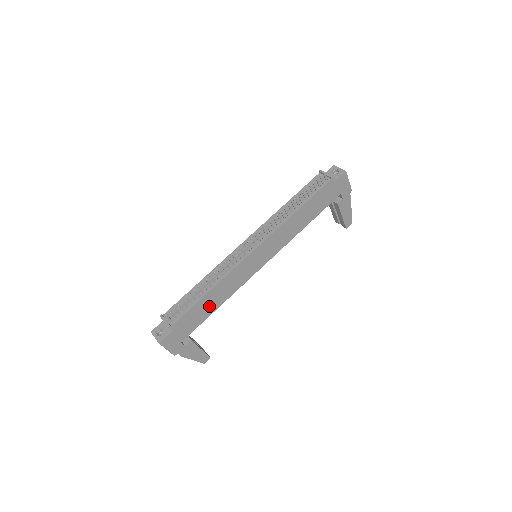
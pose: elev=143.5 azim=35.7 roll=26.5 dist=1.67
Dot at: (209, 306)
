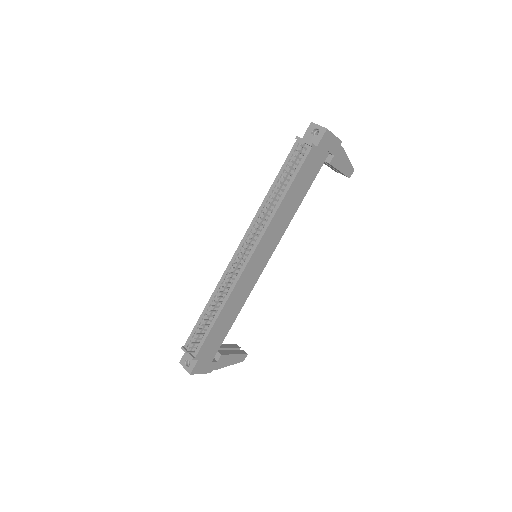
Dot at: (225, 323)
